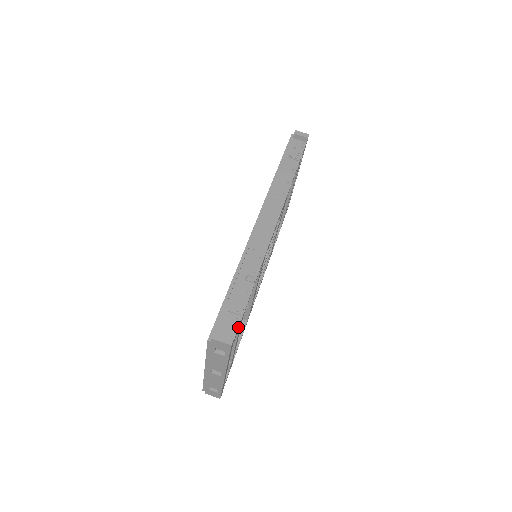
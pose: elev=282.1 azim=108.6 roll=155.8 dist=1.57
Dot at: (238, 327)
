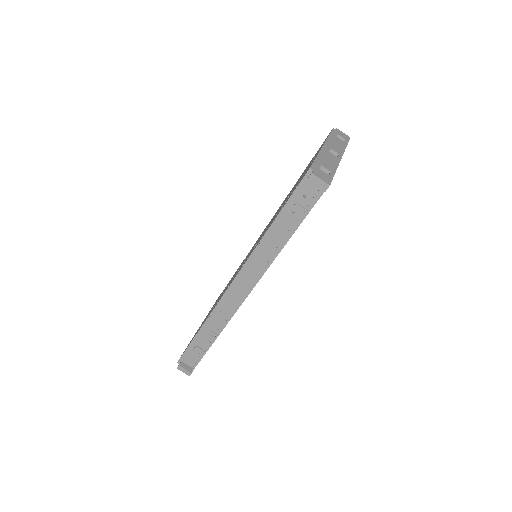
Dot at: (198, 362)
